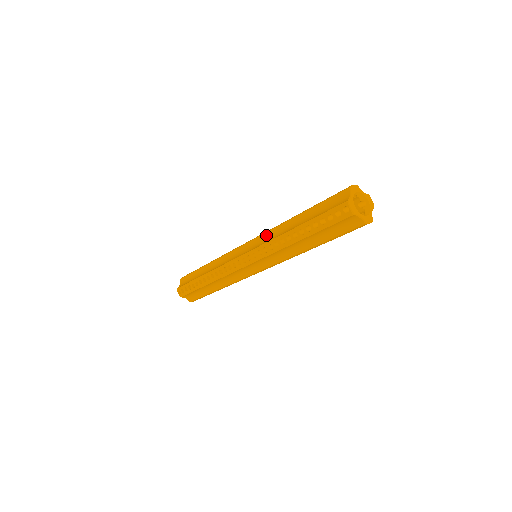
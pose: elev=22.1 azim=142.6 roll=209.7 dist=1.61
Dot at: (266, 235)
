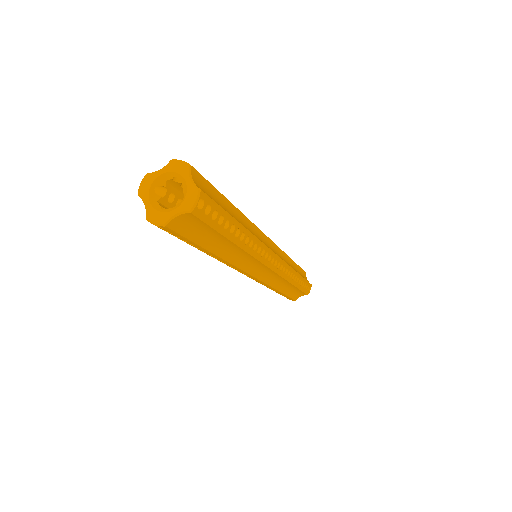
Dot at: occluded
